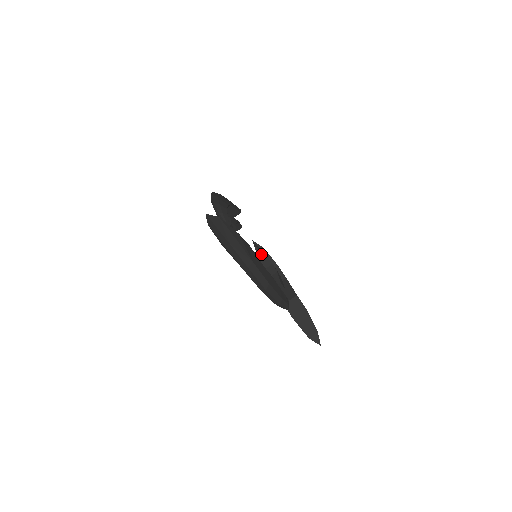
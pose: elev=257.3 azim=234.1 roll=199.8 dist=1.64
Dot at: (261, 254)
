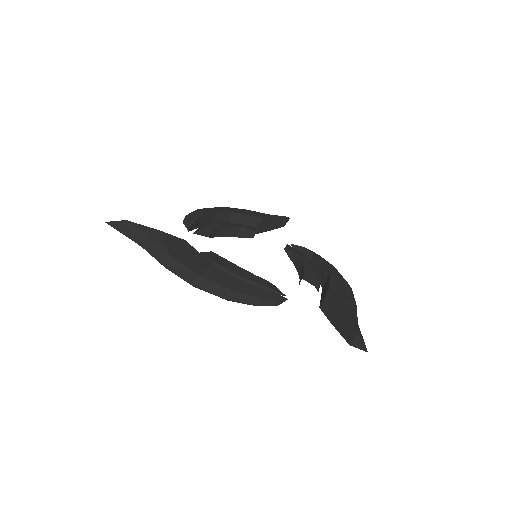
Dot at: (293, 255)
